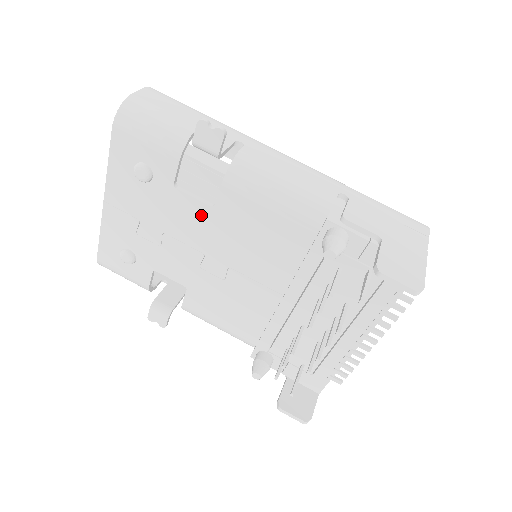
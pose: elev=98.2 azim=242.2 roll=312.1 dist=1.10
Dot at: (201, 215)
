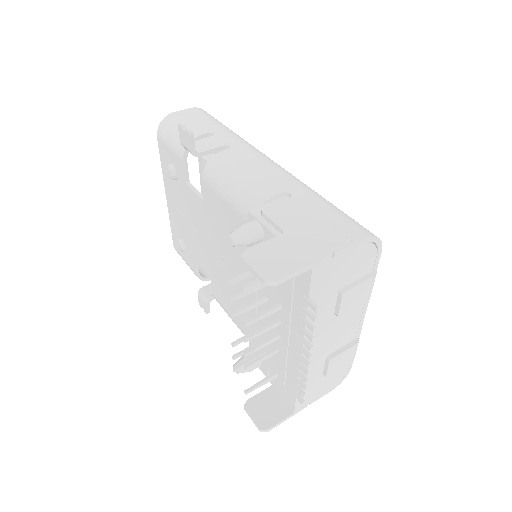
Dot at: (201, 208)
